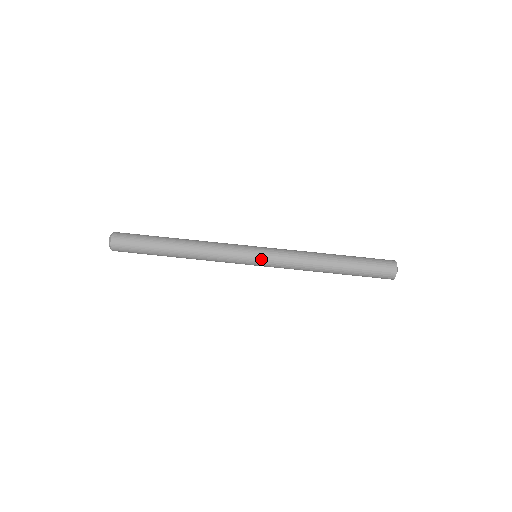
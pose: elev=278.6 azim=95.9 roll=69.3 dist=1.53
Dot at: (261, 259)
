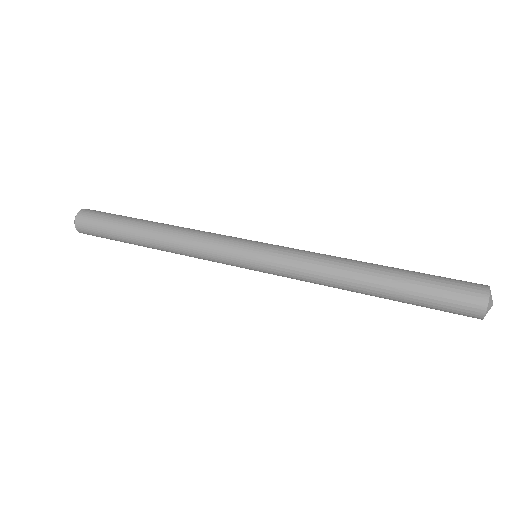
Dot at: (261, 250)
